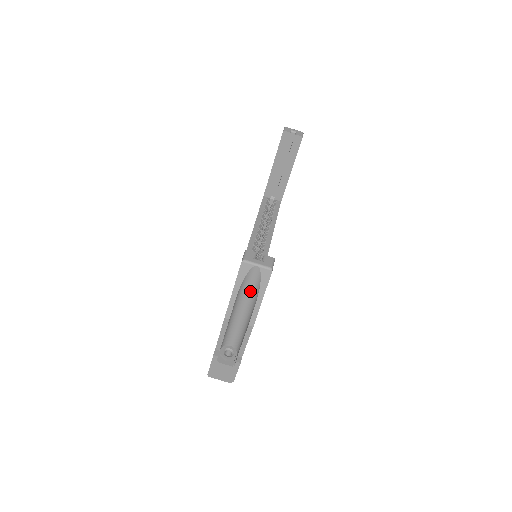
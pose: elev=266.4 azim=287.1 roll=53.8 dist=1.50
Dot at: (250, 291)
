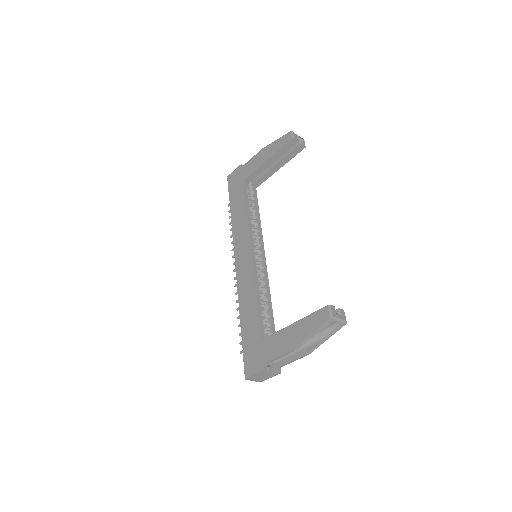
Dot at: occluded
